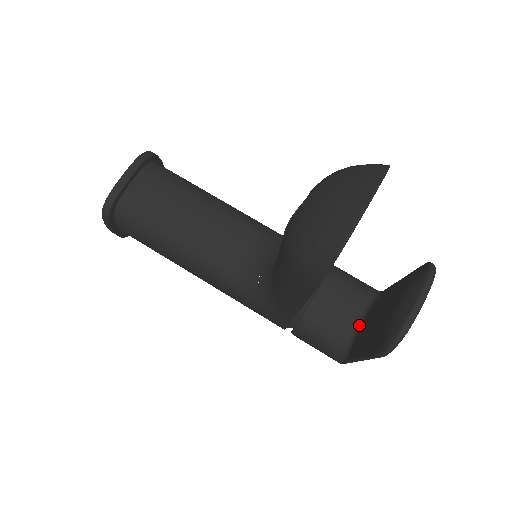
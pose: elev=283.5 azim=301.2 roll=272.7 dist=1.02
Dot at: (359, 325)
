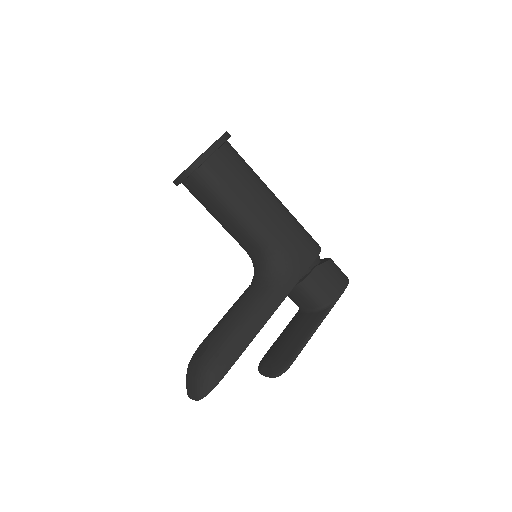
Dot at: (303, 311)
